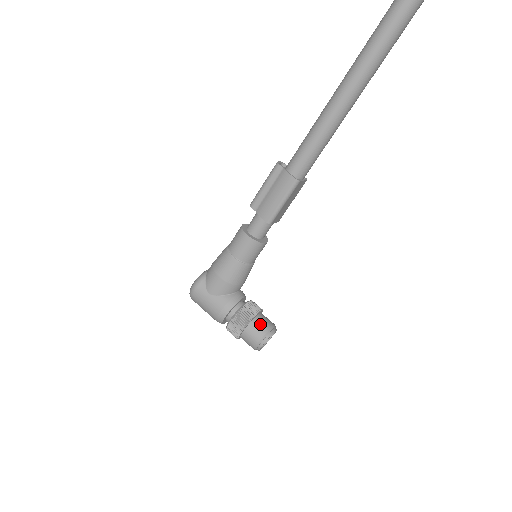
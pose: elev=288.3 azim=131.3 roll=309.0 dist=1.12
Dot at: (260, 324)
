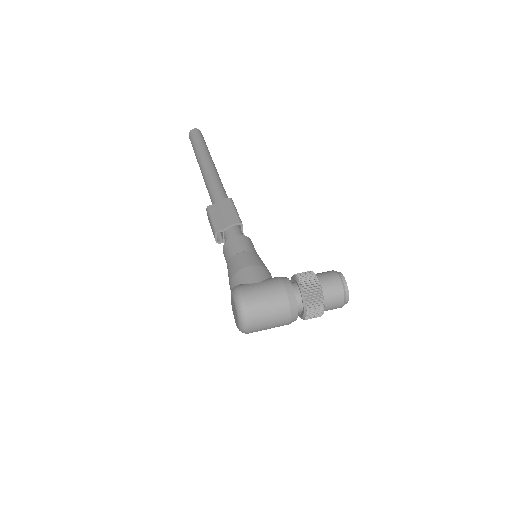
Dot at: occluded
